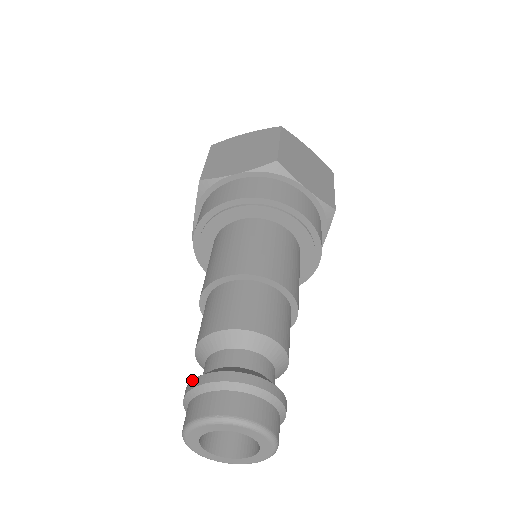
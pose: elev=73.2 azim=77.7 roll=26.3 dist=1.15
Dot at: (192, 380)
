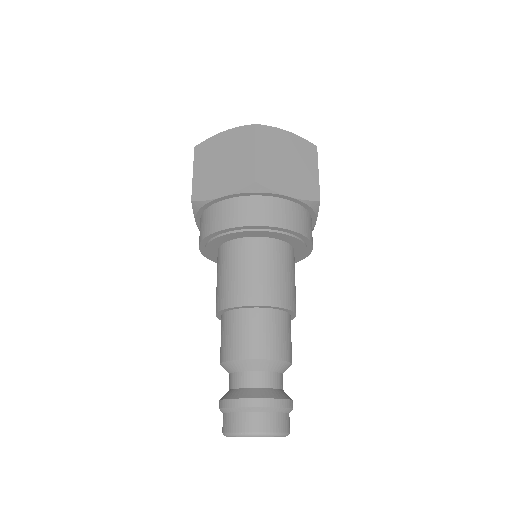
Dot at: (221, 400)
